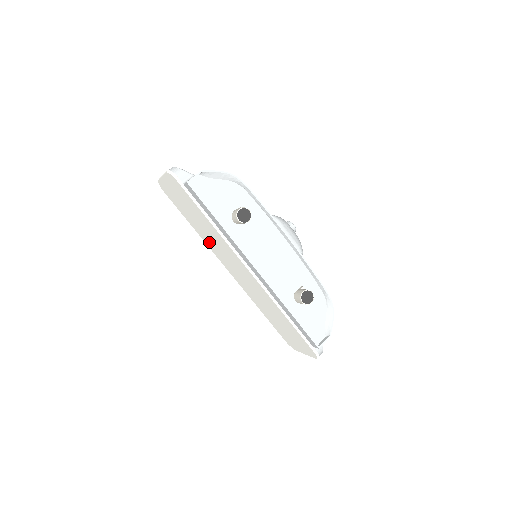
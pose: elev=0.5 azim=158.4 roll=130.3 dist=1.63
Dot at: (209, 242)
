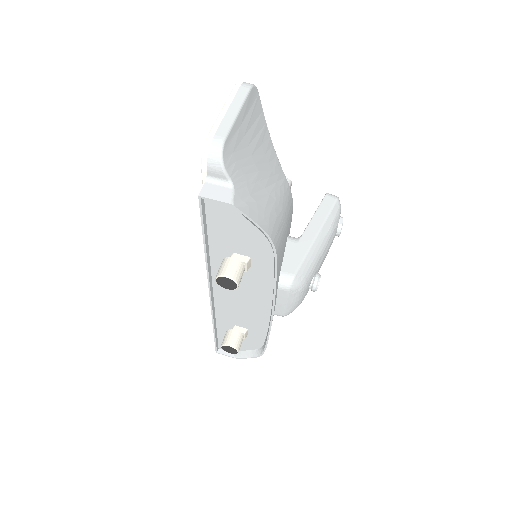
Dot at: occluded
